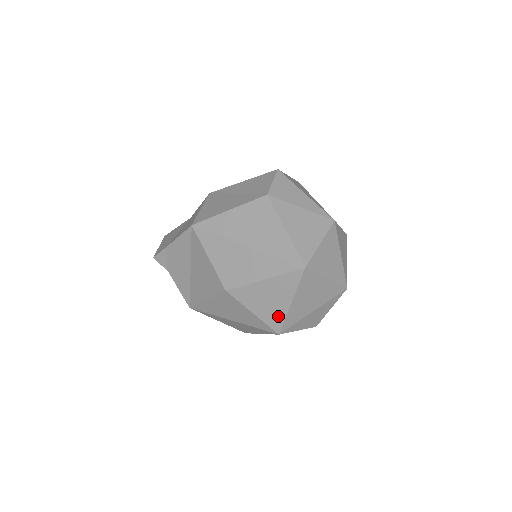
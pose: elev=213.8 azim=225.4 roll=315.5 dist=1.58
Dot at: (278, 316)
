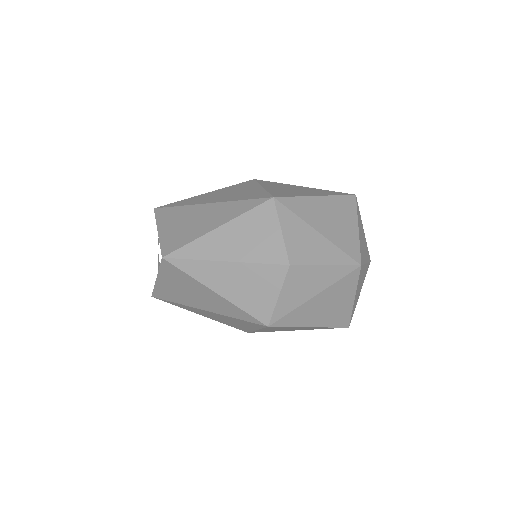
Dot at: (291, 194)
